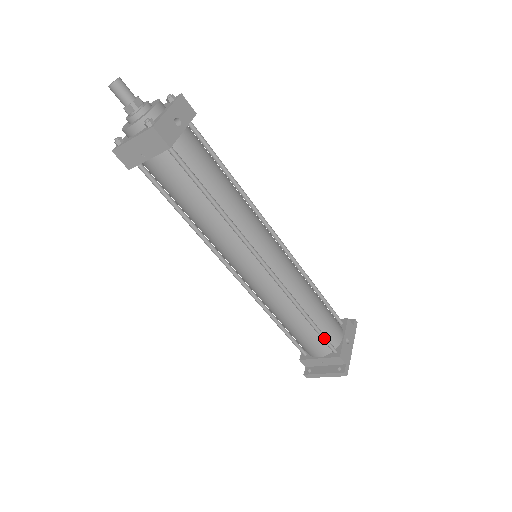
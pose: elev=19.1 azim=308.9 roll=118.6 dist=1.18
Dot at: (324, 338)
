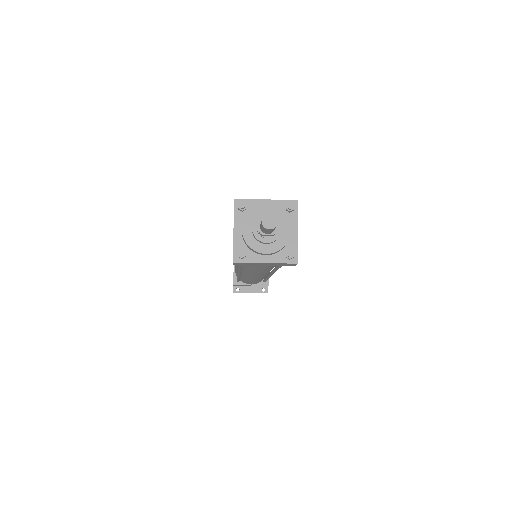
Dot at: occluded
